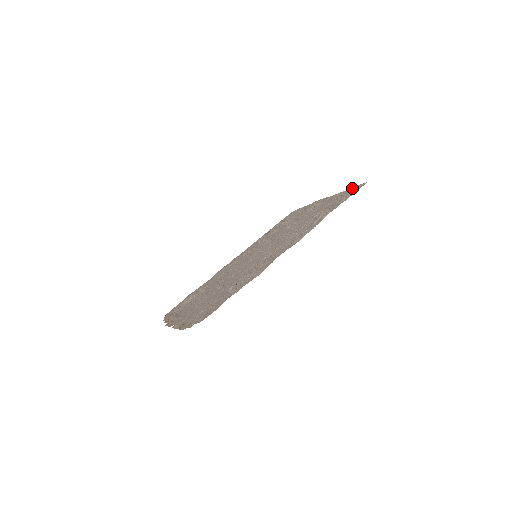
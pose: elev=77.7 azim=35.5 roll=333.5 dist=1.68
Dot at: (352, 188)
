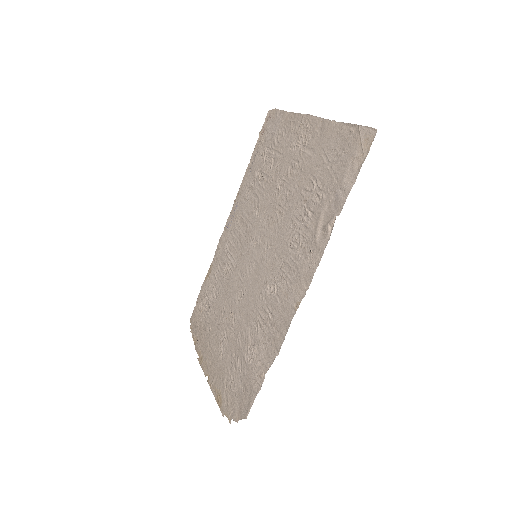
Dot at: (353, 130)
